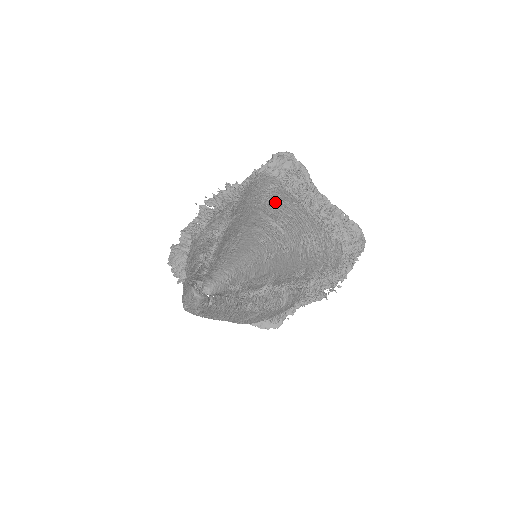
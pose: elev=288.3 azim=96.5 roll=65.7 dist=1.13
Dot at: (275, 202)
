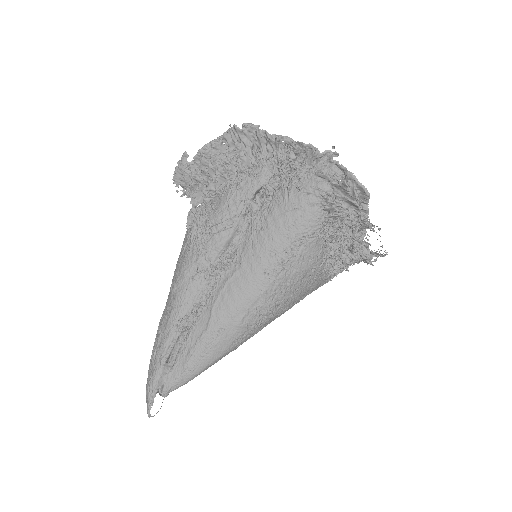
Dot at: (288, 275)
